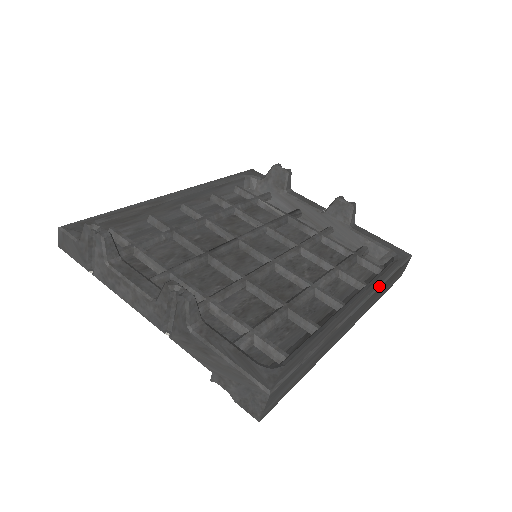
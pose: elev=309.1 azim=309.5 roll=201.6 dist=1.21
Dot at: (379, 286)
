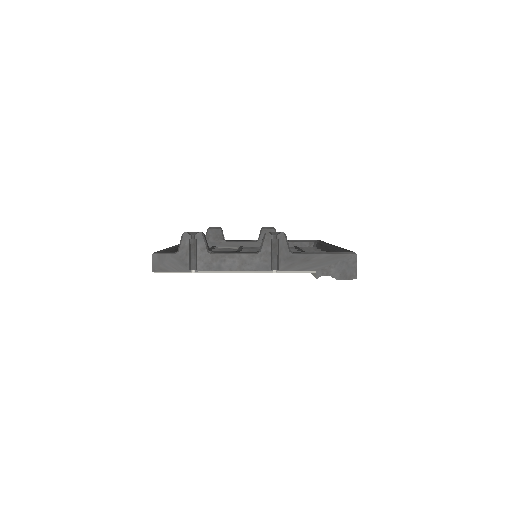
Dot at: occluded
